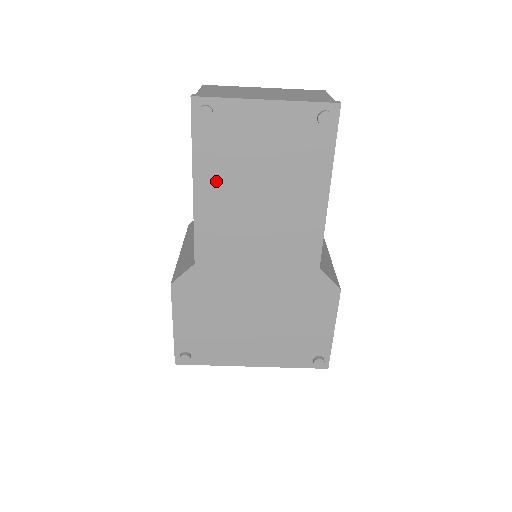
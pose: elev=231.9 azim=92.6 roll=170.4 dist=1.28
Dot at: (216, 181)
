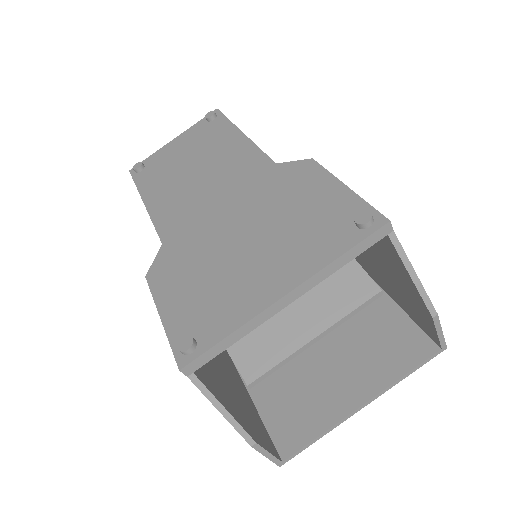
Dot at: (159, 188)
